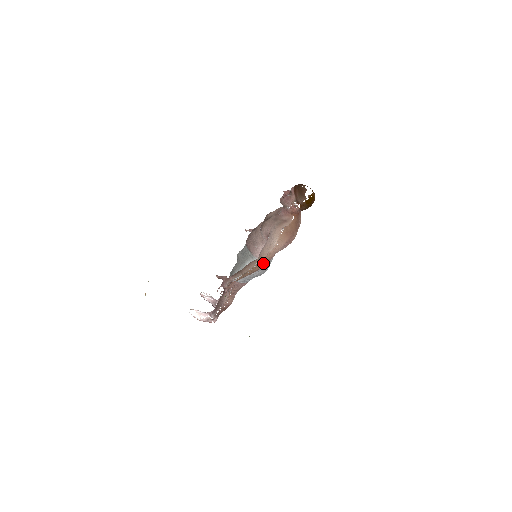
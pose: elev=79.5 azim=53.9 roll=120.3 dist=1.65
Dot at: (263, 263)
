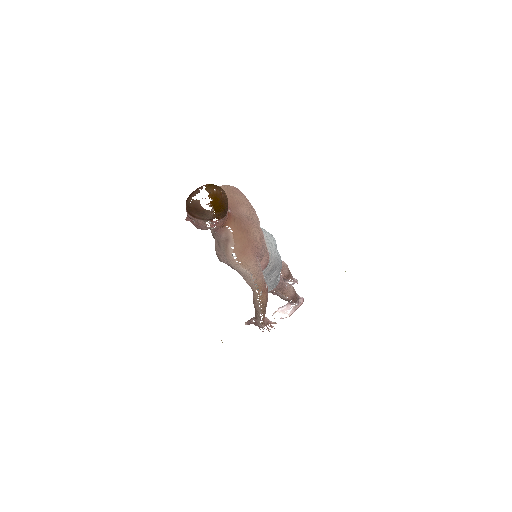
Dot at: (262, 290)
